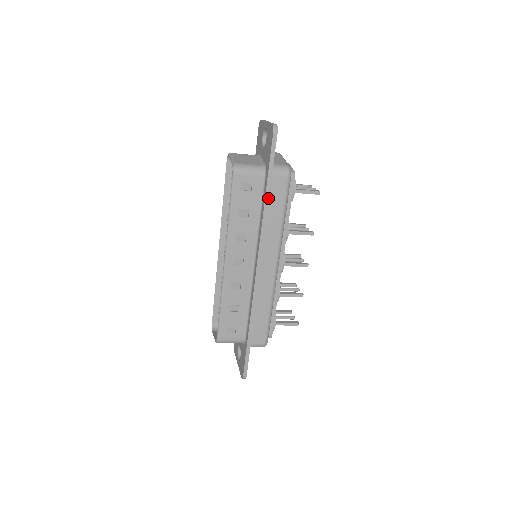
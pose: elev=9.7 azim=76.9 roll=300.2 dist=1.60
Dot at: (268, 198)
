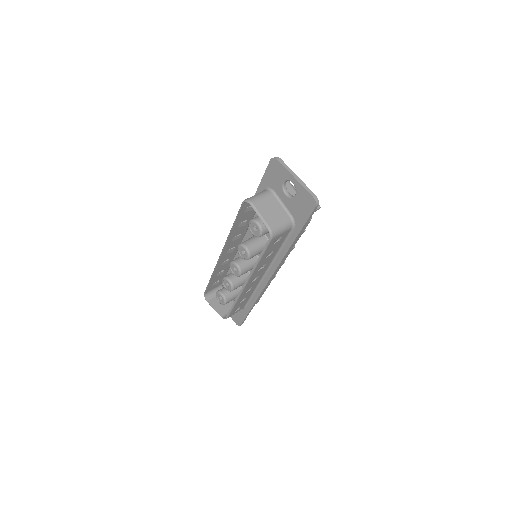
Dot at: occluded
